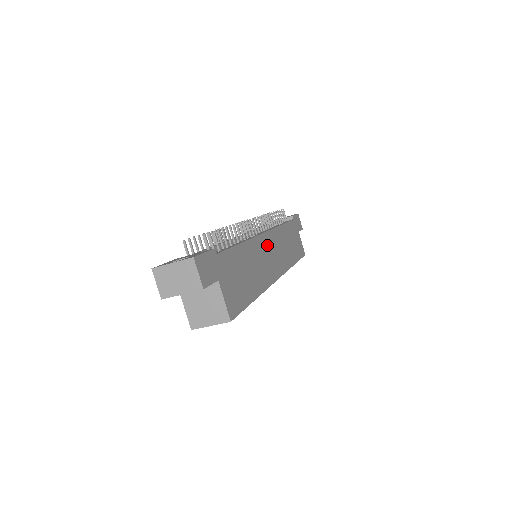
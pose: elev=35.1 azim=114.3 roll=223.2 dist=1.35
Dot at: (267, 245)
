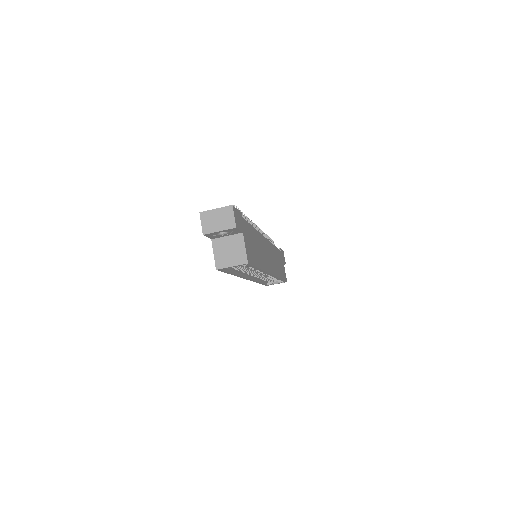
Dot at: (266, 247)
